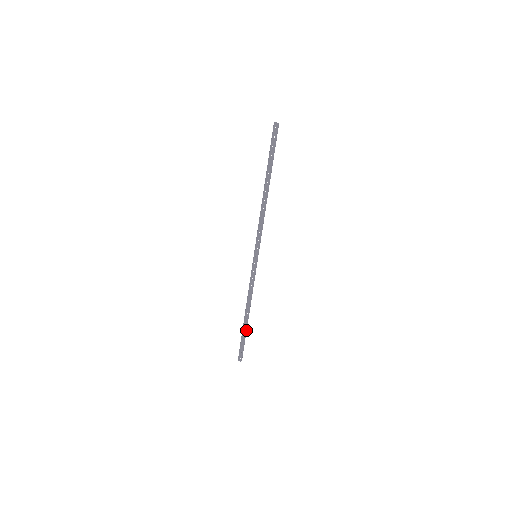
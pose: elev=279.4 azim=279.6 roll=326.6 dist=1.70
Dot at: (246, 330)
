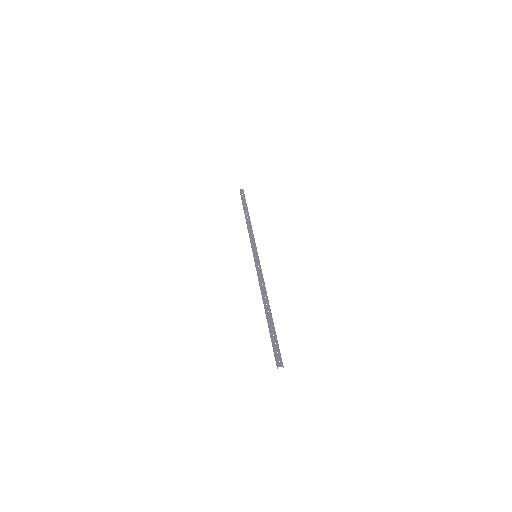
Dot at: (273, 324)
